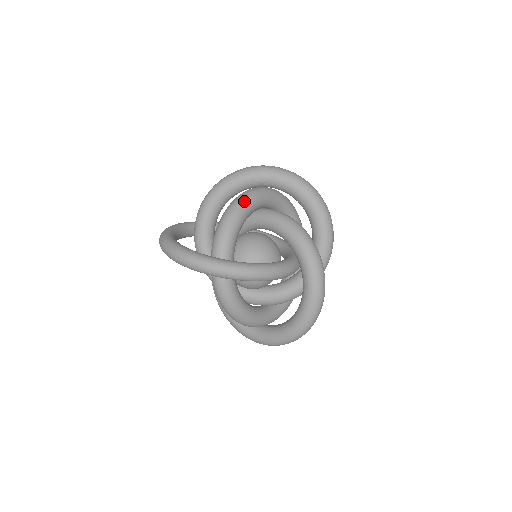
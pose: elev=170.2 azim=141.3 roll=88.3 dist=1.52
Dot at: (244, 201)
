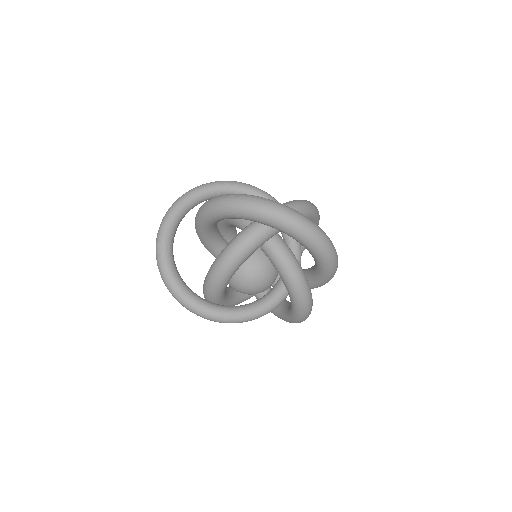
Dot at: (240, 255)
